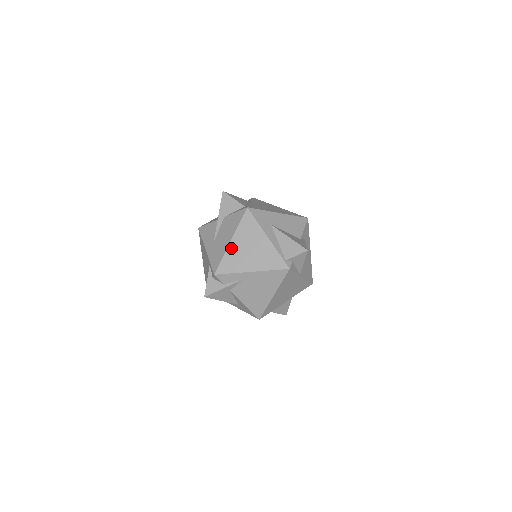
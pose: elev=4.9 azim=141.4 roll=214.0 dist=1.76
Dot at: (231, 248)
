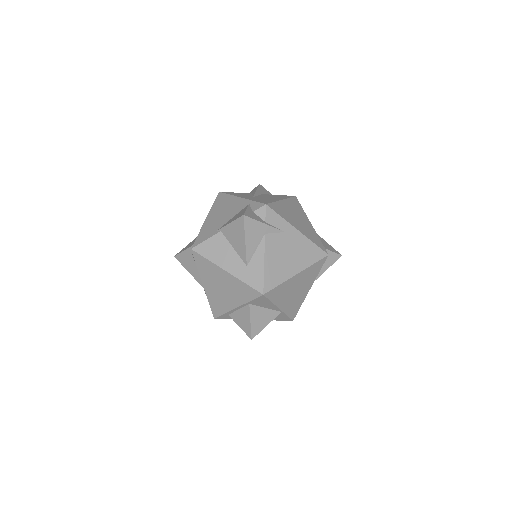
Dot at: (282, 203)
